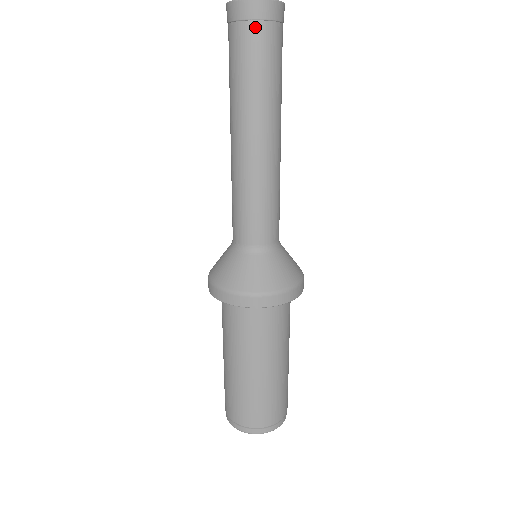
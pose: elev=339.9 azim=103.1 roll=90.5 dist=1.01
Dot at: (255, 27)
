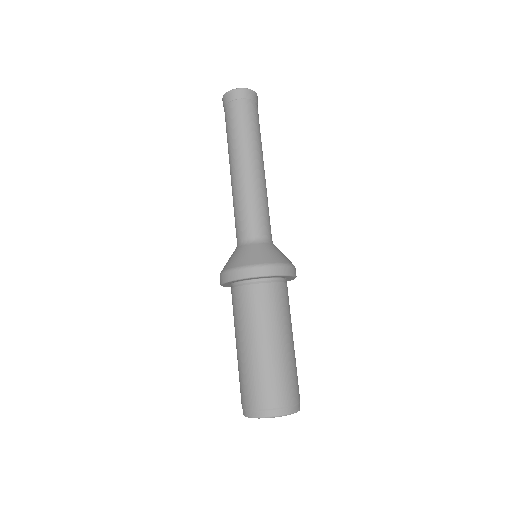
Dot at: (228, 107)
